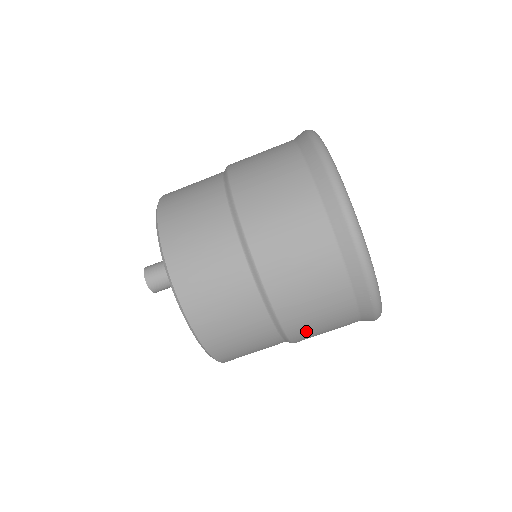
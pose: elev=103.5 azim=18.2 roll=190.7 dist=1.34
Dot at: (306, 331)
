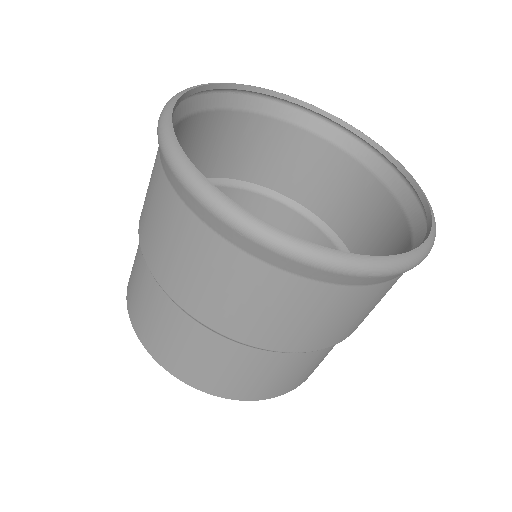
Dot at: (244, 323)
